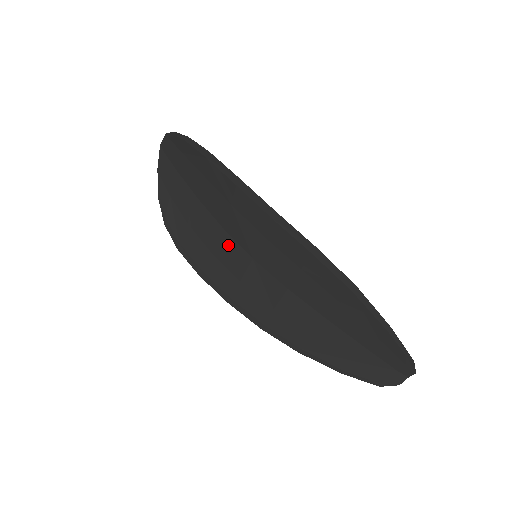
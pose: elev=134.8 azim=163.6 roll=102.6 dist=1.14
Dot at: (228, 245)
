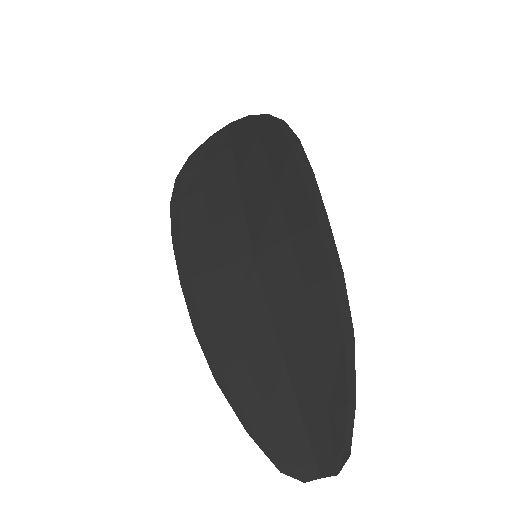
Dot at: (235, 229)
